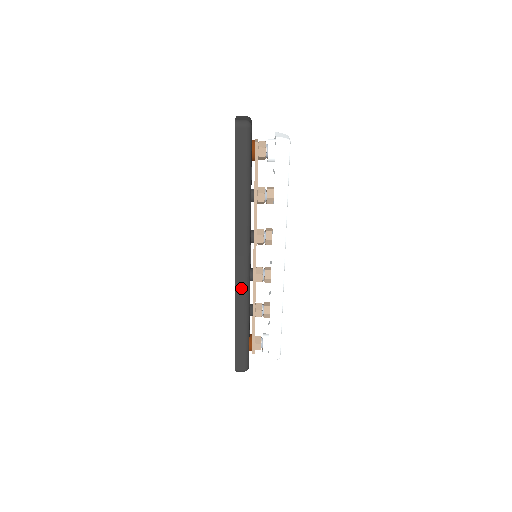
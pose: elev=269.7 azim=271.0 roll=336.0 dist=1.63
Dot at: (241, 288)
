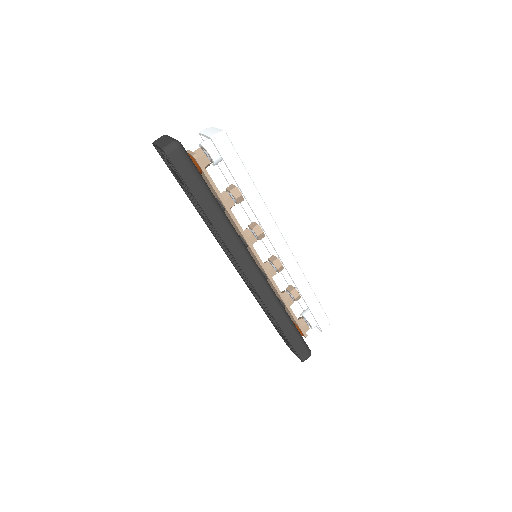
Dot at: (265, 294)
